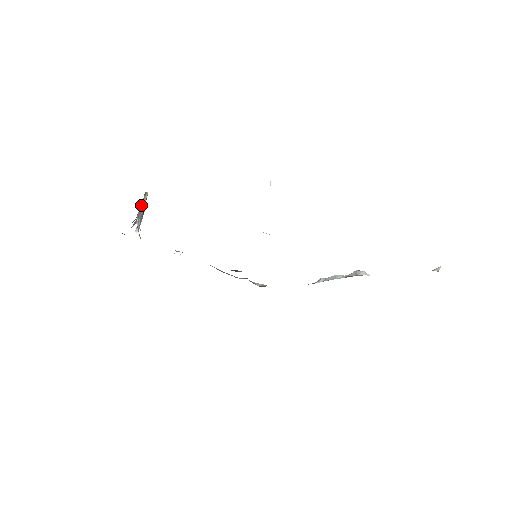
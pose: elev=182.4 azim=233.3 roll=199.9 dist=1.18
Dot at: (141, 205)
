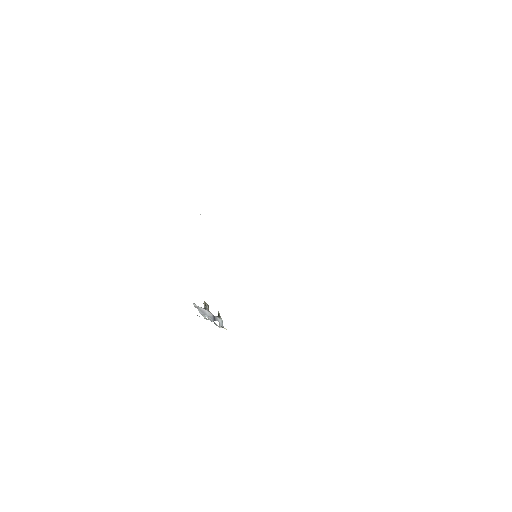
Dot at: (197, 307)
